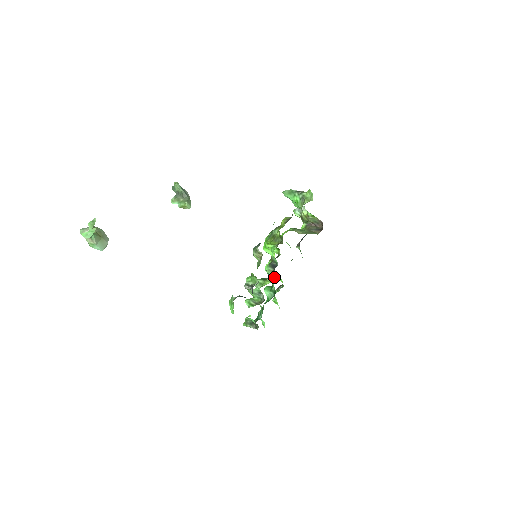
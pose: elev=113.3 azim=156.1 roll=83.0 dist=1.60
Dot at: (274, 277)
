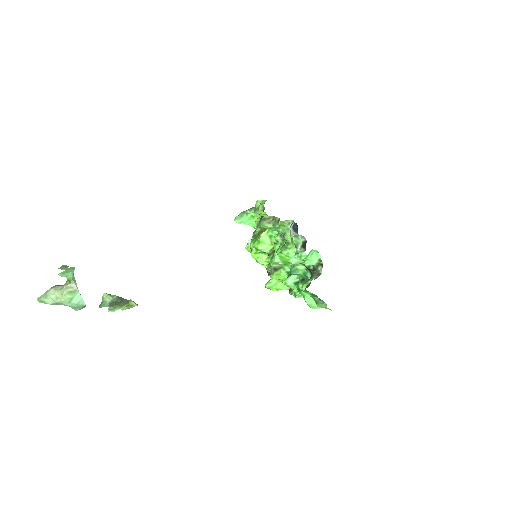
Dot at: occluded
